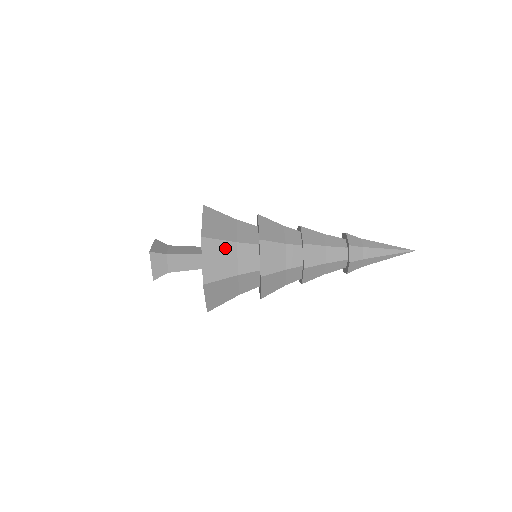
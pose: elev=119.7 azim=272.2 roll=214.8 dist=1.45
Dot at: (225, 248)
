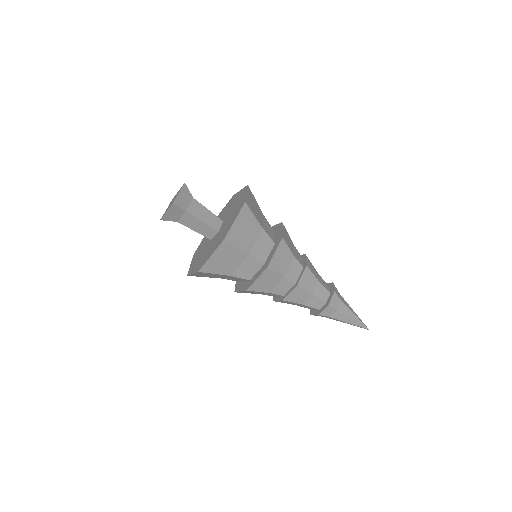
Dot at: (236, 255)
